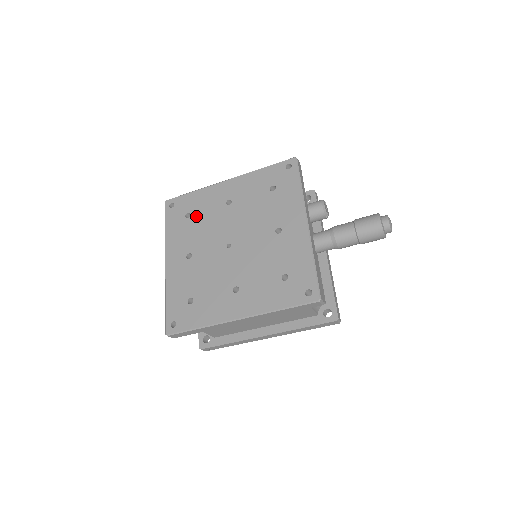
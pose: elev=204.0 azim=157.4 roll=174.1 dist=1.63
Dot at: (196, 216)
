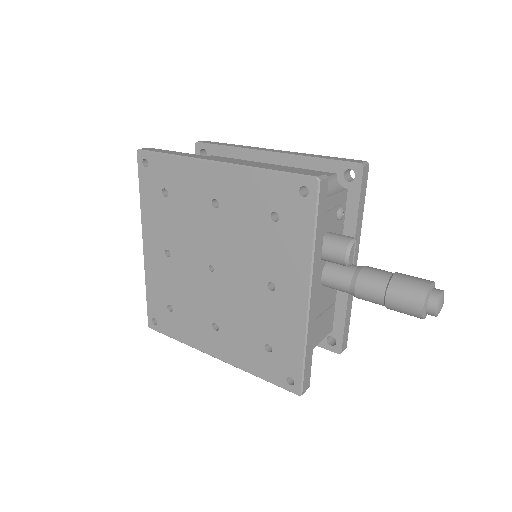
Dot at: (174, 200)
